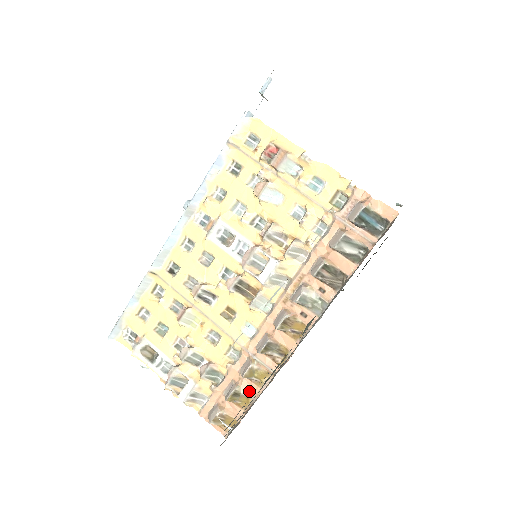
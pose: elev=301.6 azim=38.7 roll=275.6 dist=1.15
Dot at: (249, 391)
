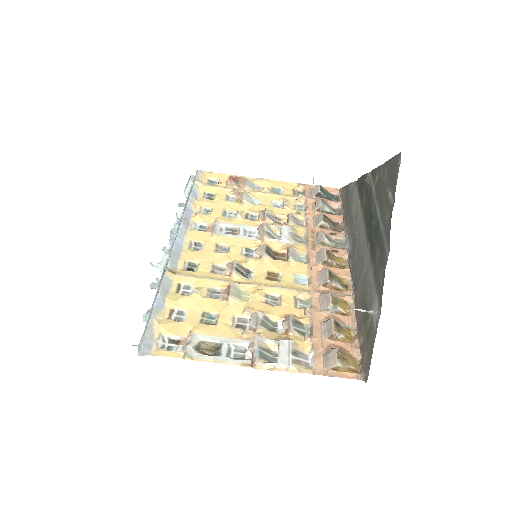
Dot at: (344, 323)
